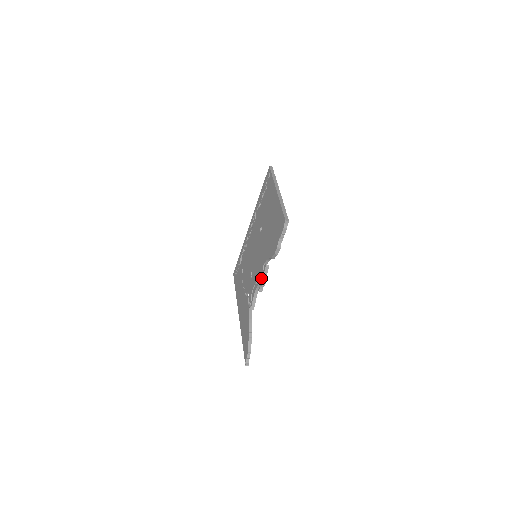
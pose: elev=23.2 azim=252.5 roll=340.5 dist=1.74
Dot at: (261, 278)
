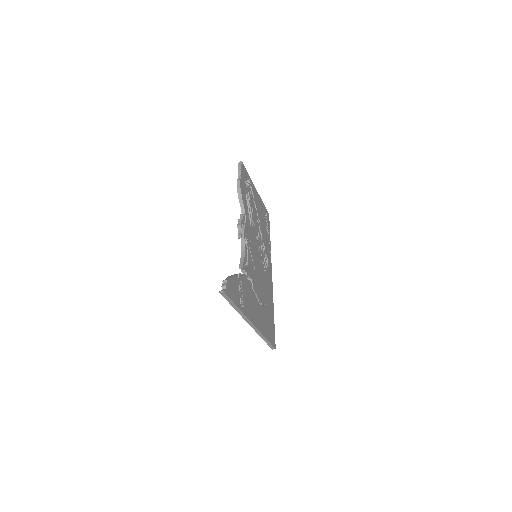
Dot at: occluded
